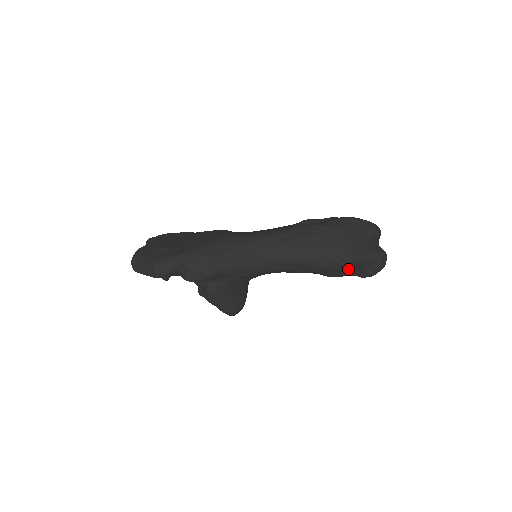
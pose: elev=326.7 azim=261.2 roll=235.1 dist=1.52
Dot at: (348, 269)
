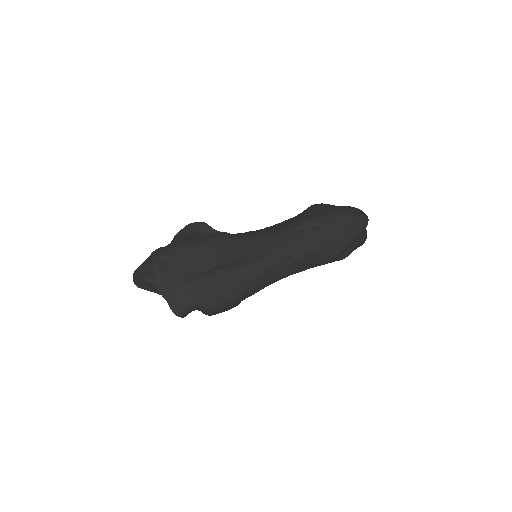
Dot at: occluded
